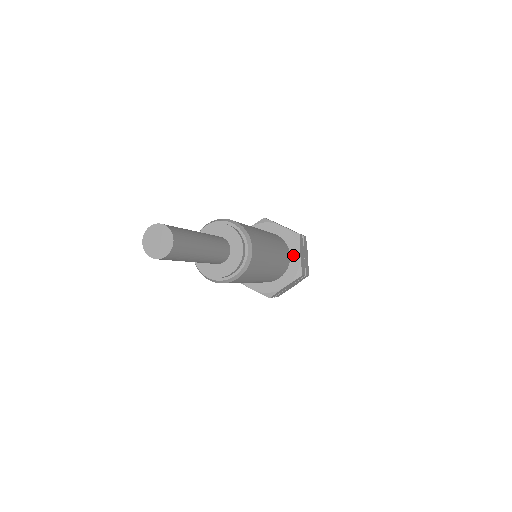
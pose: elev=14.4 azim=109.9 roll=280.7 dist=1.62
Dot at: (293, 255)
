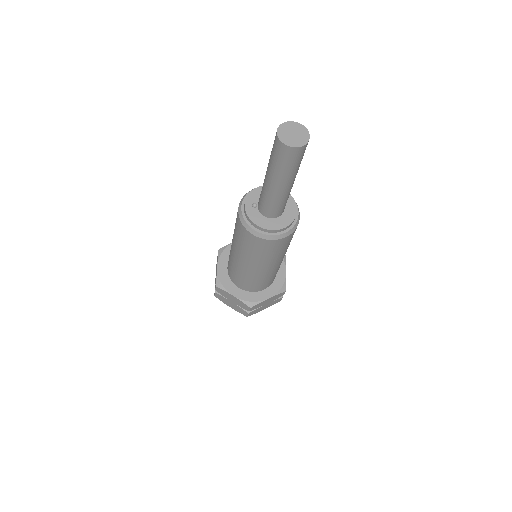
Dot at: (279, 271)
